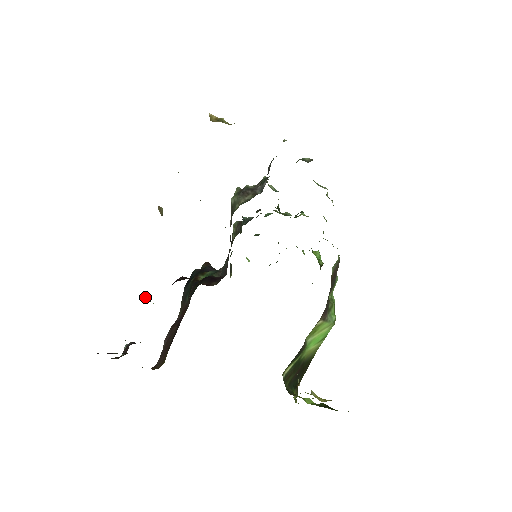
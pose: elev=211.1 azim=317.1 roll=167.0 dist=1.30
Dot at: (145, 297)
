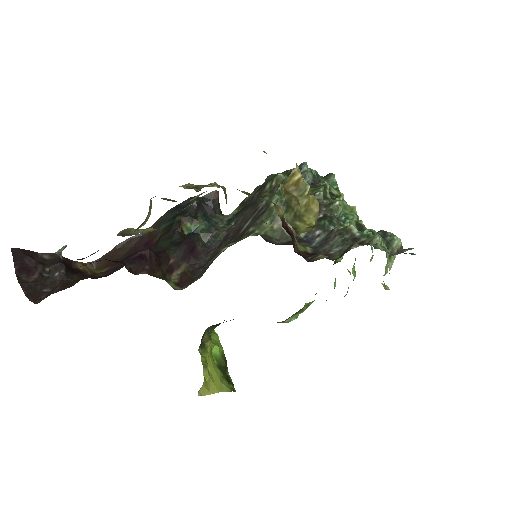
Dot at: occluded
